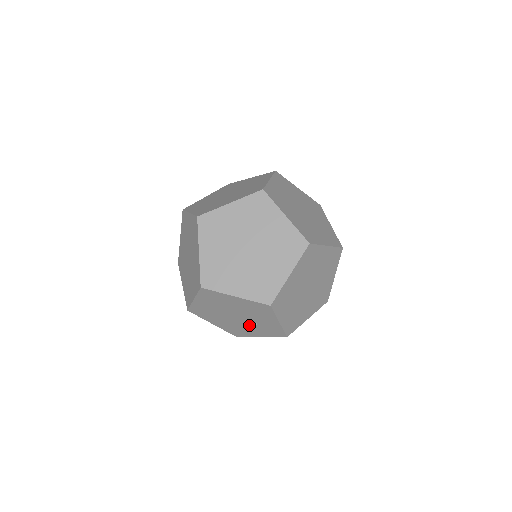
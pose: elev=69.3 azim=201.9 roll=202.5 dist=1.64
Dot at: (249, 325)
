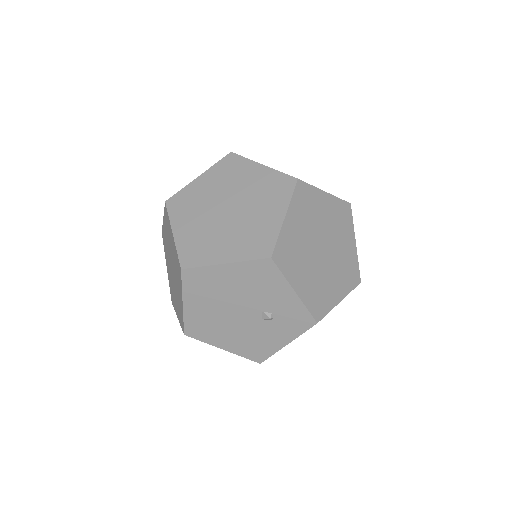
Dot at: (263, 323)
